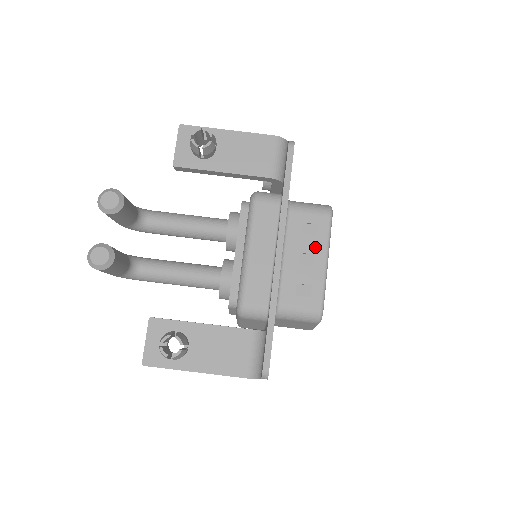
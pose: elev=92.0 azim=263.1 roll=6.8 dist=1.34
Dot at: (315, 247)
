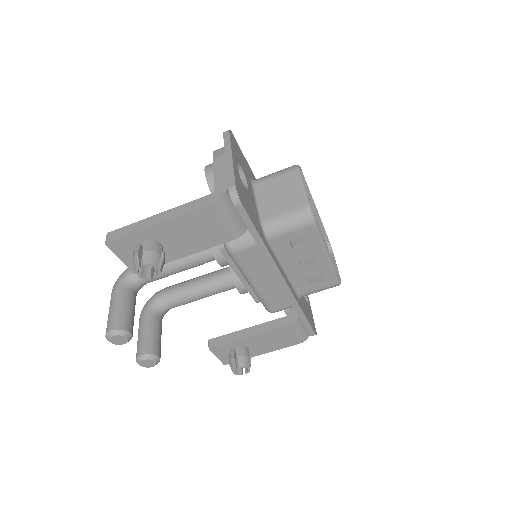
Dot at: (311, 252)
